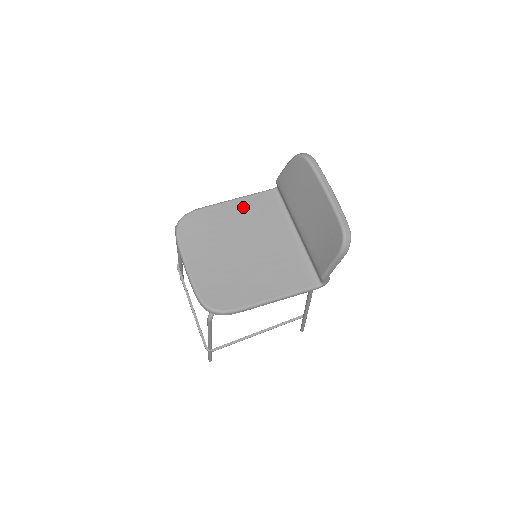
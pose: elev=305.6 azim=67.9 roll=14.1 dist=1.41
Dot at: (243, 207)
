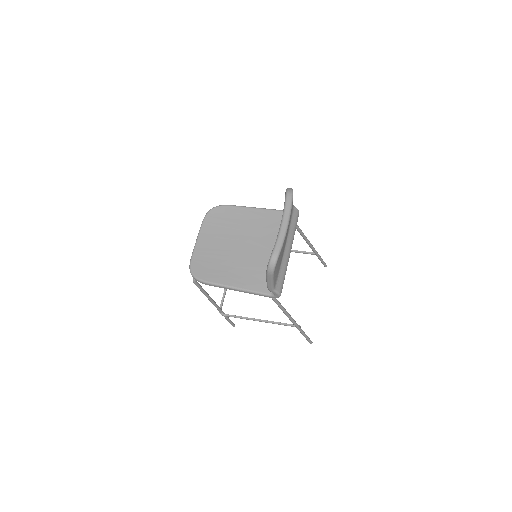
Dot at: (259, 216)
